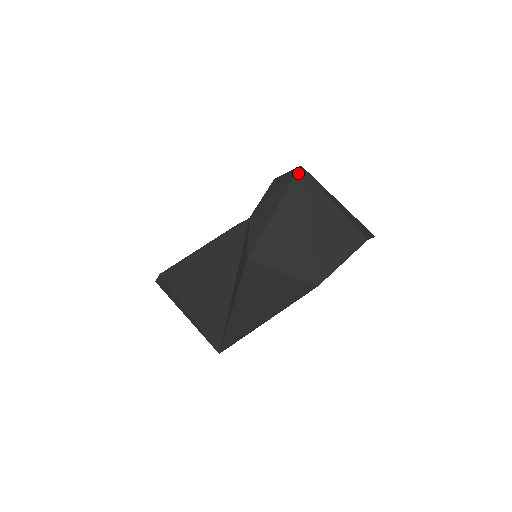
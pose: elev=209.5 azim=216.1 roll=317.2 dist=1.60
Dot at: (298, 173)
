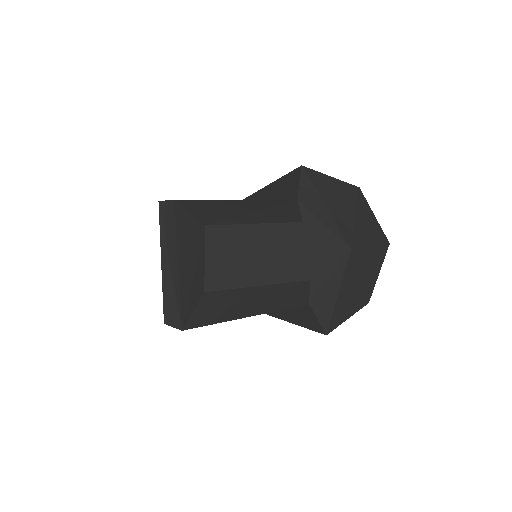
Dot at: (350, 257)
